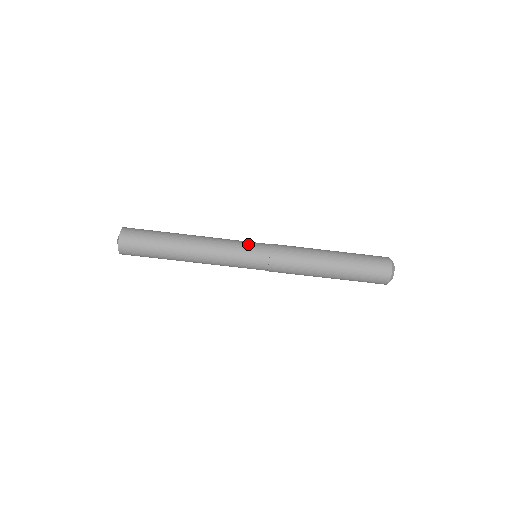
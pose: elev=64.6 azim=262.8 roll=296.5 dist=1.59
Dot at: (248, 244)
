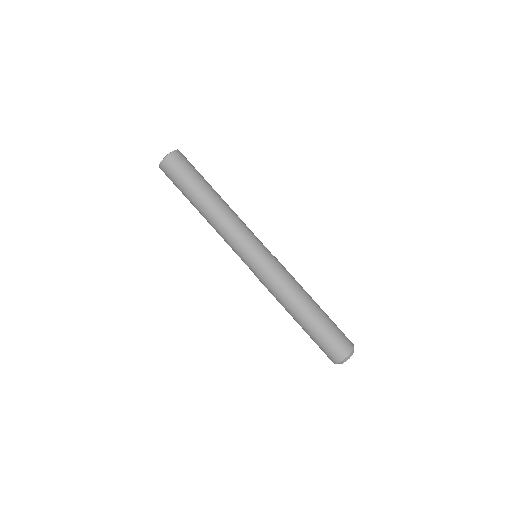
Dot at: (253, 246)
